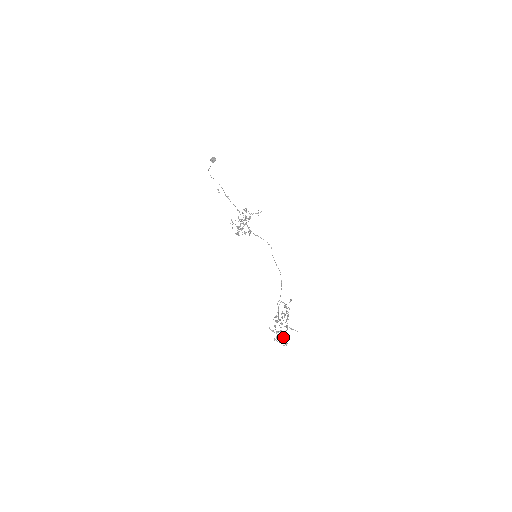
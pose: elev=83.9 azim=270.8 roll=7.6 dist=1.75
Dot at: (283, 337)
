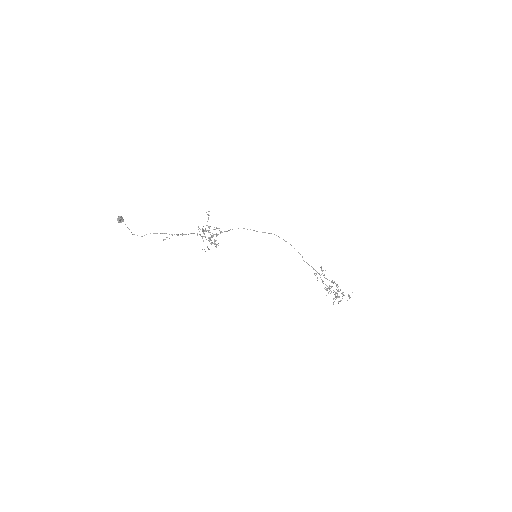
Dot at: occluded
